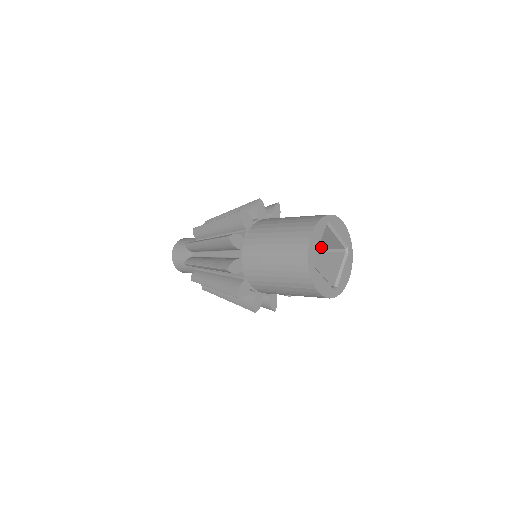
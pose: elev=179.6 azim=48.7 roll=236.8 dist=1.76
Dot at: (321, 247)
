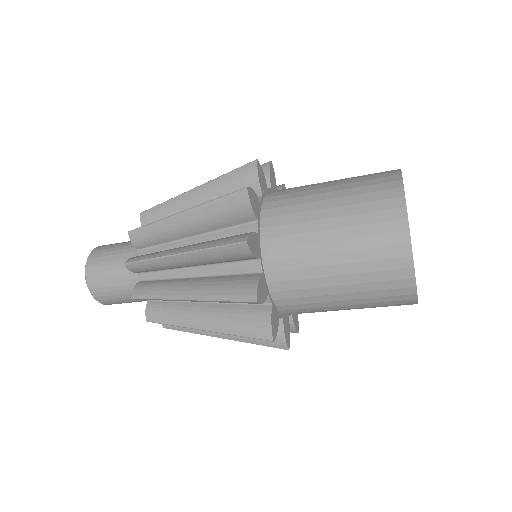
Dot at: occluded
